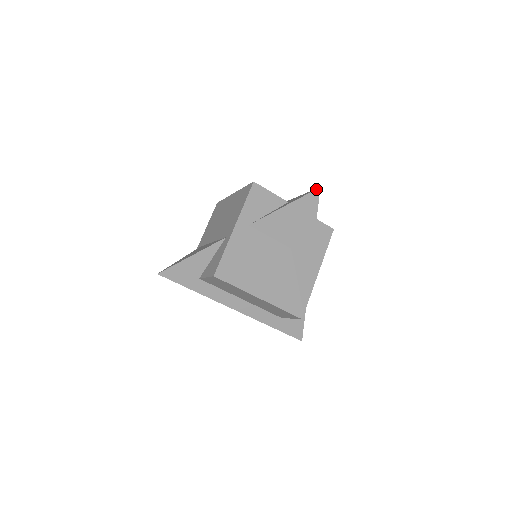
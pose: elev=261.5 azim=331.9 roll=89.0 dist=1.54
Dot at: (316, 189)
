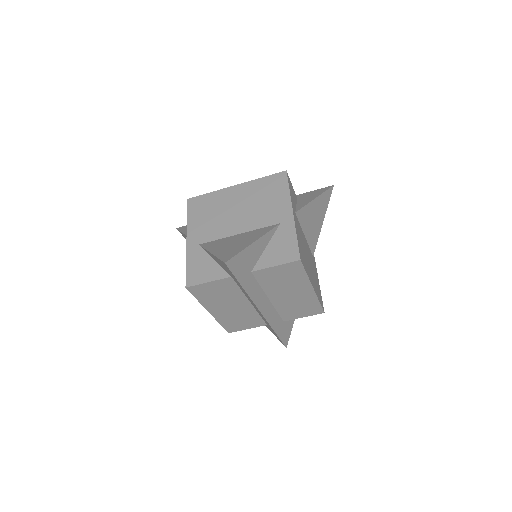
Dot at: (332, 186)
